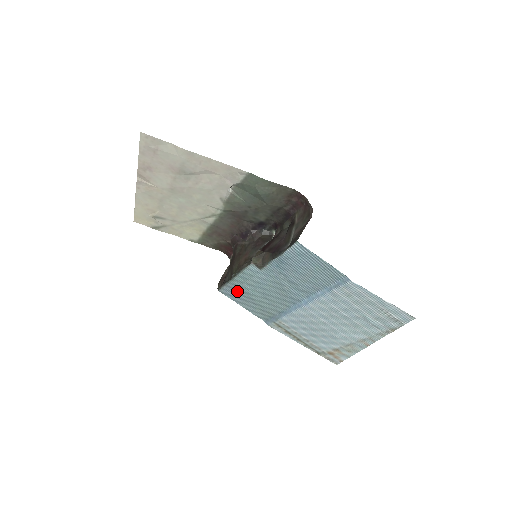
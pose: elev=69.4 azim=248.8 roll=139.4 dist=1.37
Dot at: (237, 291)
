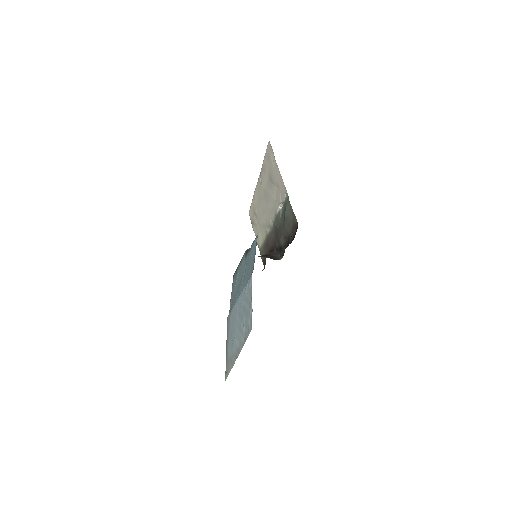
Dot at: occluded
